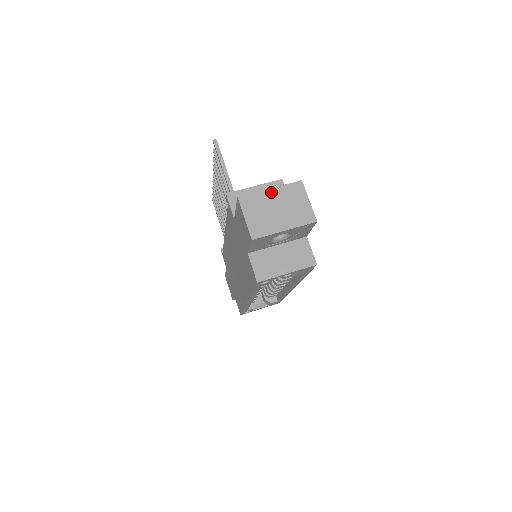
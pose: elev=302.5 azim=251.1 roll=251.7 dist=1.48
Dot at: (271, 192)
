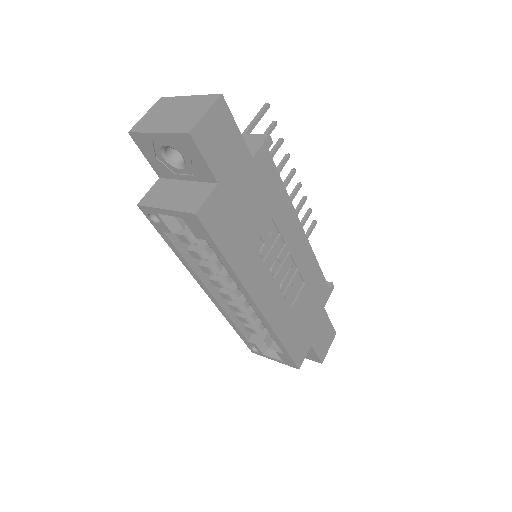
Dot at: (187, 98)
